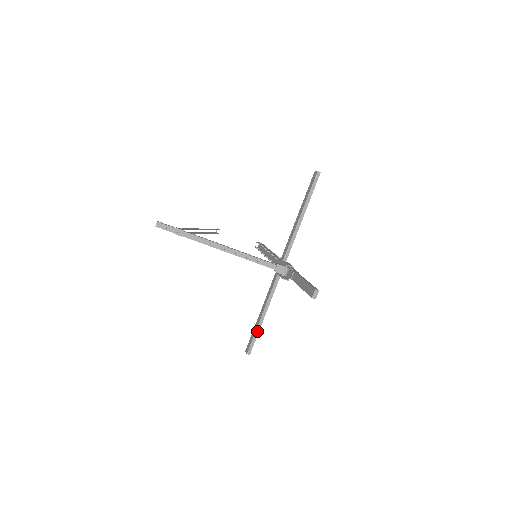
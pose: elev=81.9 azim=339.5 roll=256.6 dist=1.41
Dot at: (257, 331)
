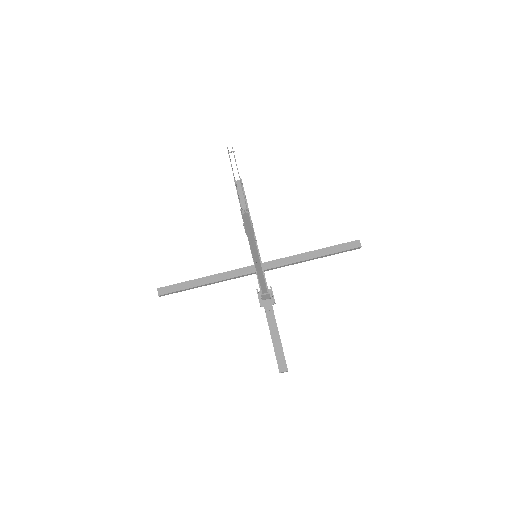
Dot at: (186, 289)
